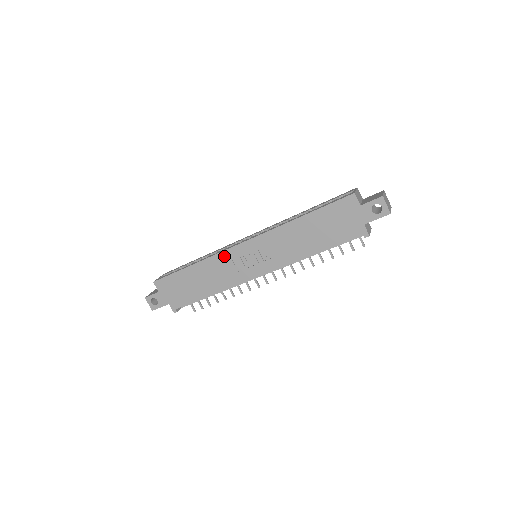
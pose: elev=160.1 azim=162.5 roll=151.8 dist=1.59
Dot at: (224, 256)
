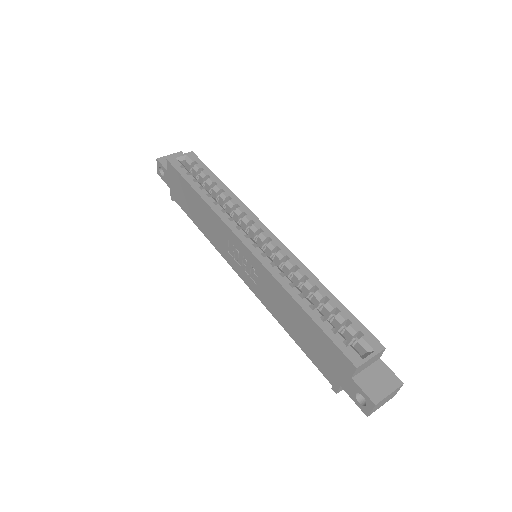
Dot at: (225, 228)
